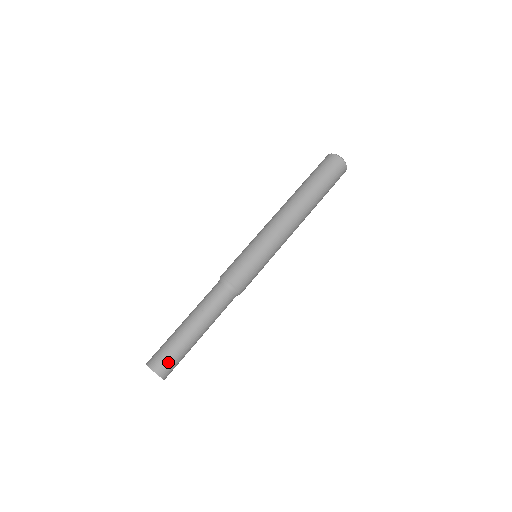
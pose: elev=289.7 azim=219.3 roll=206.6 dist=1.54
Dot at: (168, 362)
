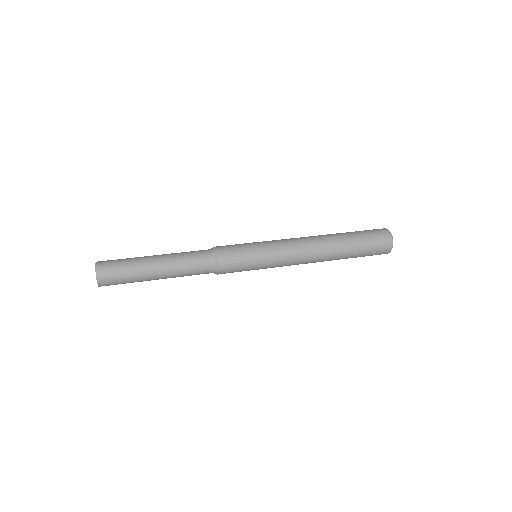
Dot at: (113, 274)
